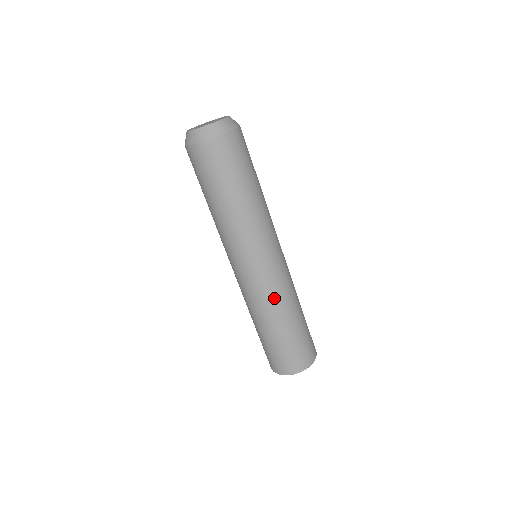
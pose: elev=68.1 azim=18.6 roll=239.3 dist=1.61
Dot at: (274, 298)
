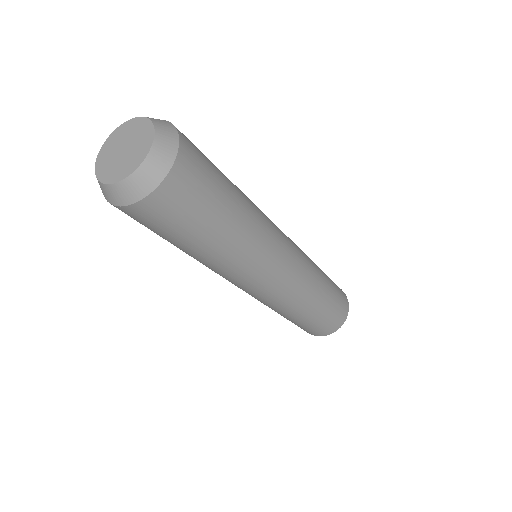
Dot at: (273, 306)
